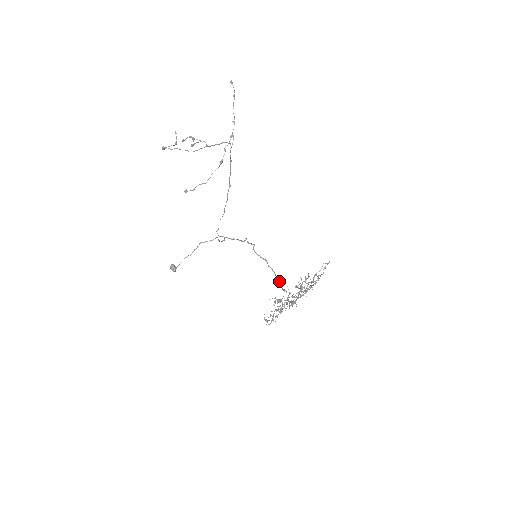
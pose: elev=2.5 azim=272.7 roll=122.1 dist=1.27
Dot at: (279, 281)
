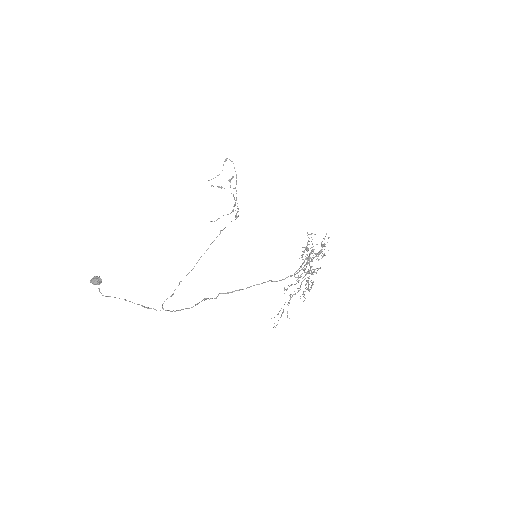
Dot at: occluded
